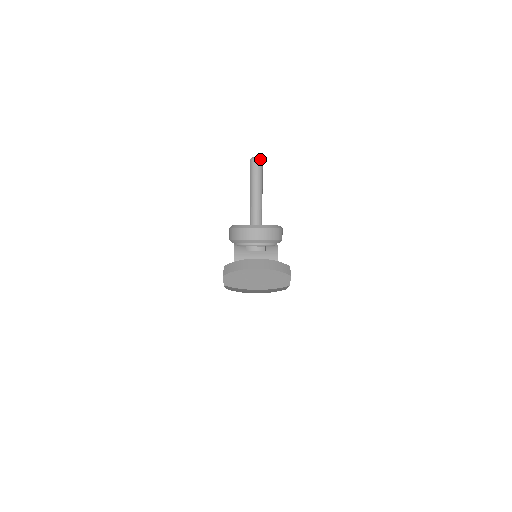
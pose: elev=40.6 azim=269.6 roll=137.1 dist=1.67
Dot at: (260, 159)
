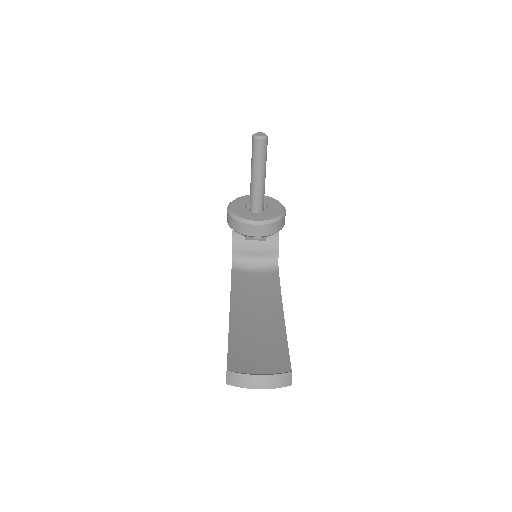
Dot at: (265, 139)
